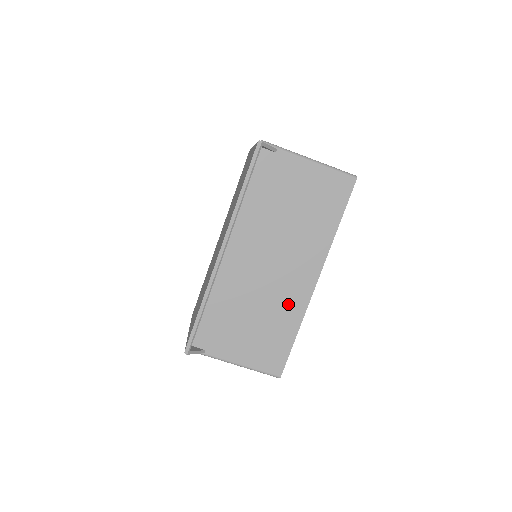
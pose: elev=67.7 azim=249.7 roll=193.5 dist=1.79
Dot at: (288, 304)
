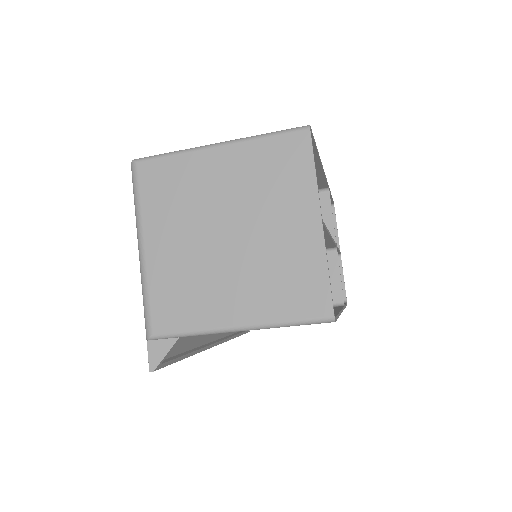
Dot at: occluded
